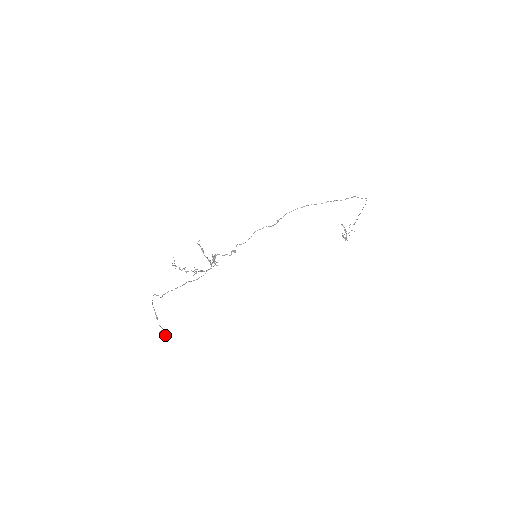
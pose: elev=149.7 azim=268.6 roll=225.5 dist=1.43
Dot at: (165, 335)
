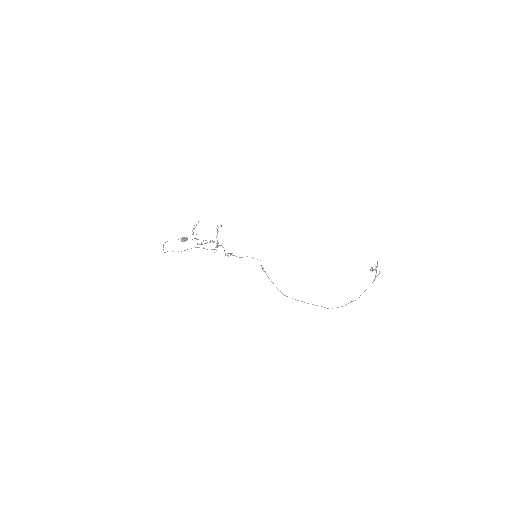
Dot at: (184, 241)
